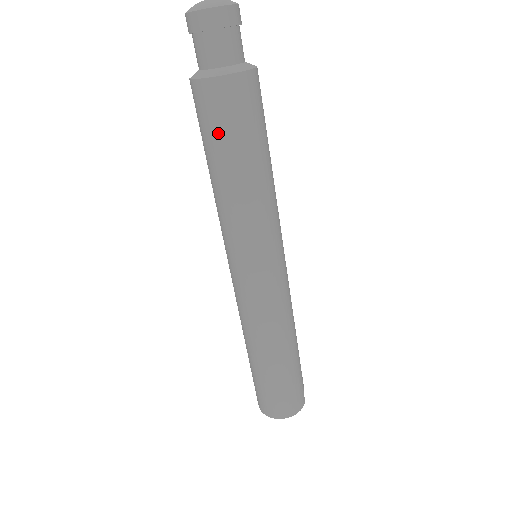
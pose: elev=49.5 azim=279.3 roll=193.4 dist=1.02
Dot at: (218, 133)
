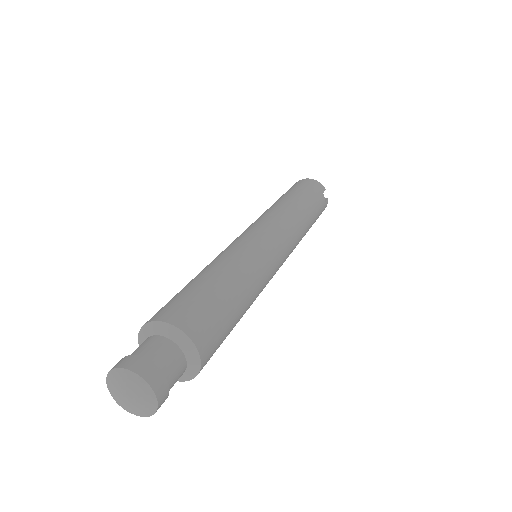
Dot at: occluded
